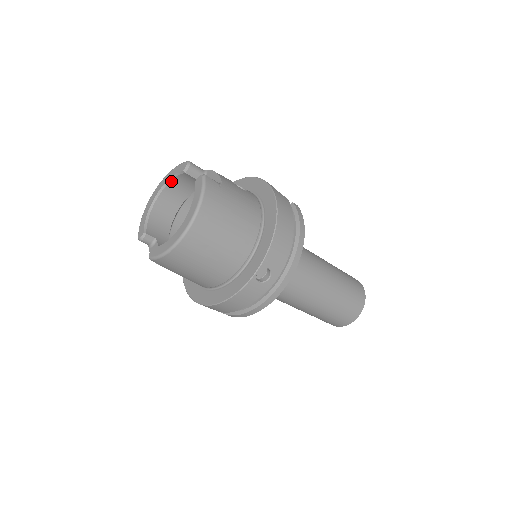
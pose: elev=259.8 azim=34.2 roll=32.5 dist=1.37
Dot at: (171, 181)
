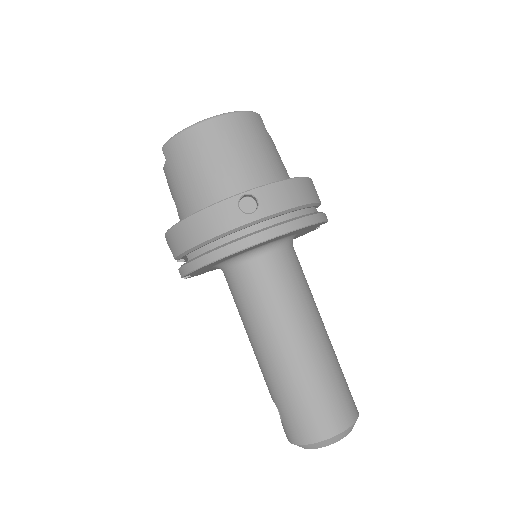
Dot at: occluded
